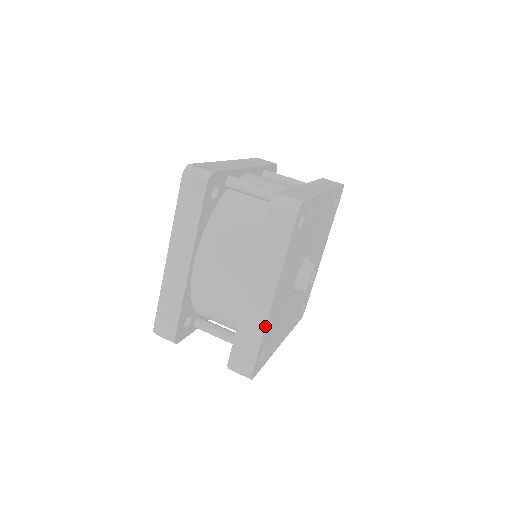
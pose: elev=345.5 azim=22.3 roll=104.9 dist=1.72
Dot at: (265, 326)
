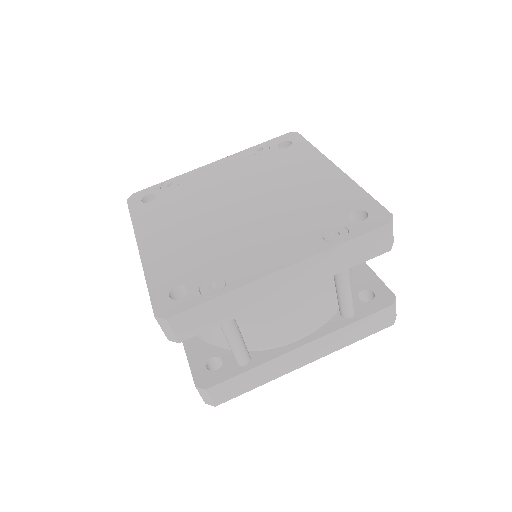
Dot at: occluded
